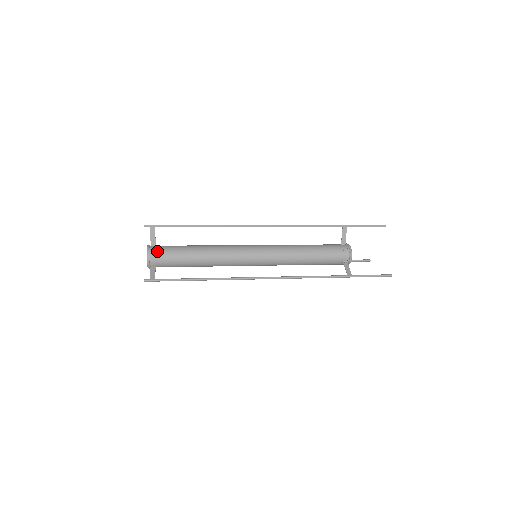
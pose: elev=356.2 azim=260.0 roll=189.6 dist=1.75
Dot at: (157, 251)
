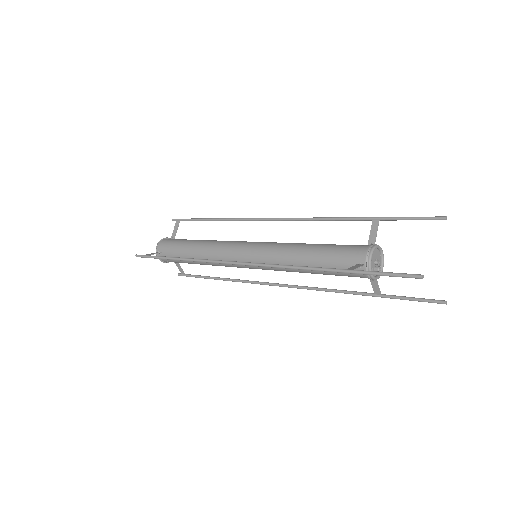
Dot at: (168, 240)
